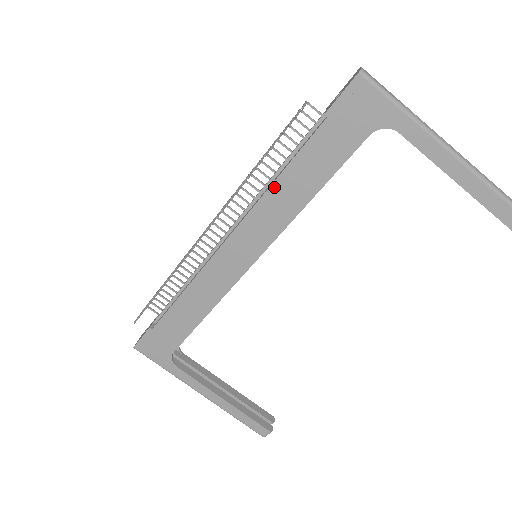
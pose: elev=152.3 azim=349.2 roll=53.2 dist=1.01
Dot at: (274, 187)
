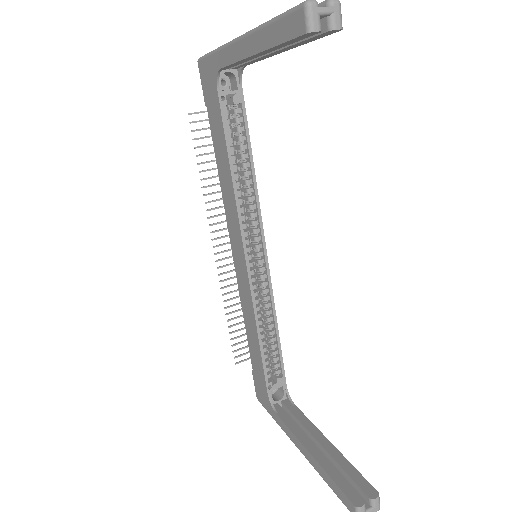
Dot at: (221, 184)
